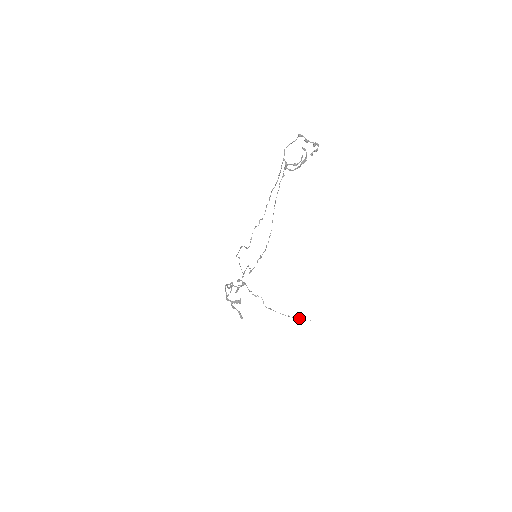
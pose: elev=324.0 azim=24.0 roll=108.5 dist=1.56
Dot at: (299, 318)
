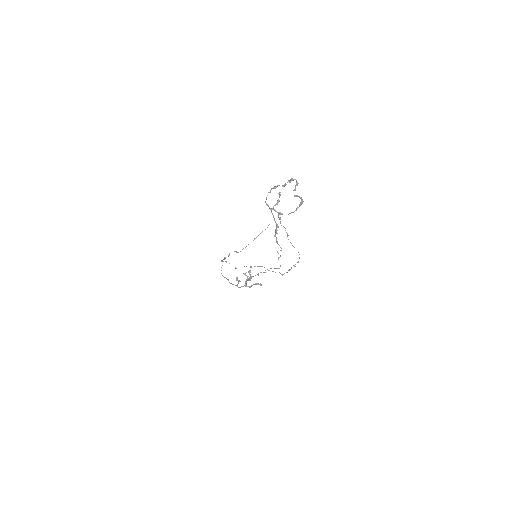
Dot at: occluded
